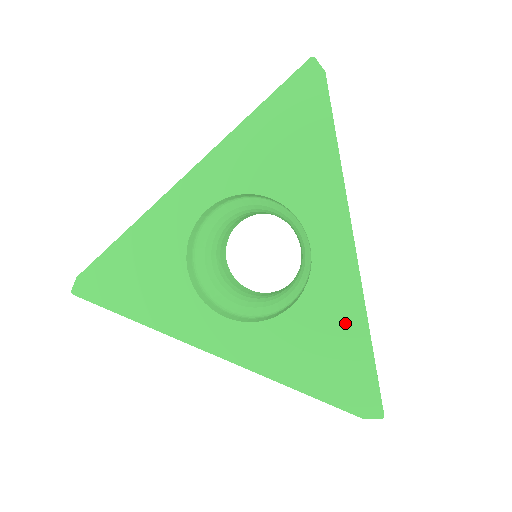
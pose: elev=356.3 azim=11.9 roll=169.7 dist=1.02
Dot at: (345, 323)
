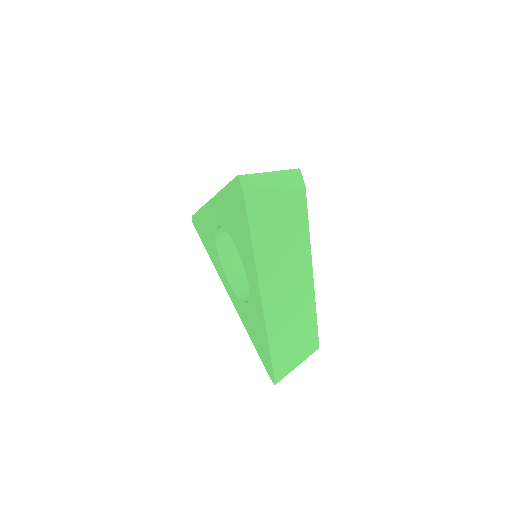
Dot at: (261, 332)
